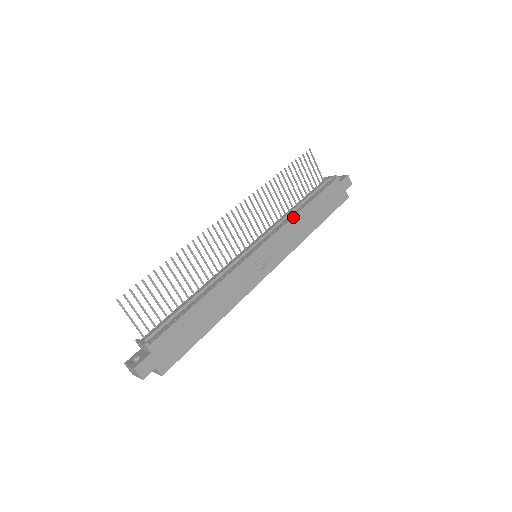
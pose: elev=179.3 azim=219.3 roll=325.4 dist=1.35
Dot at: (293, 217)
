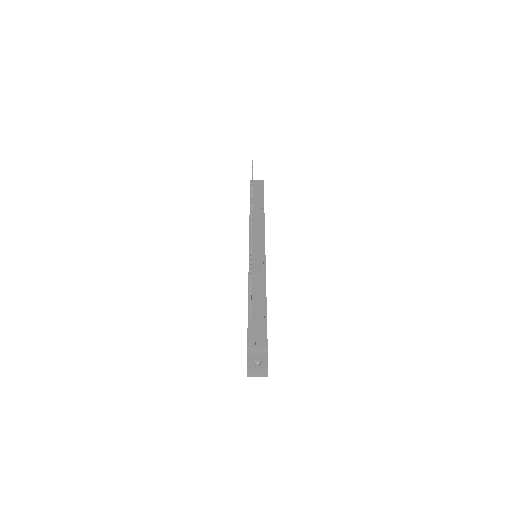
Dot at: (264, 221)
